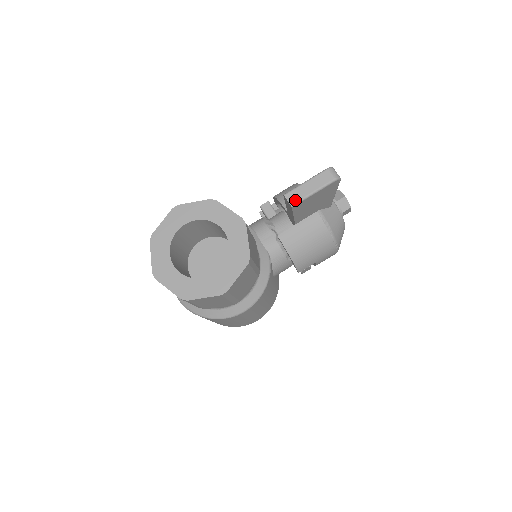
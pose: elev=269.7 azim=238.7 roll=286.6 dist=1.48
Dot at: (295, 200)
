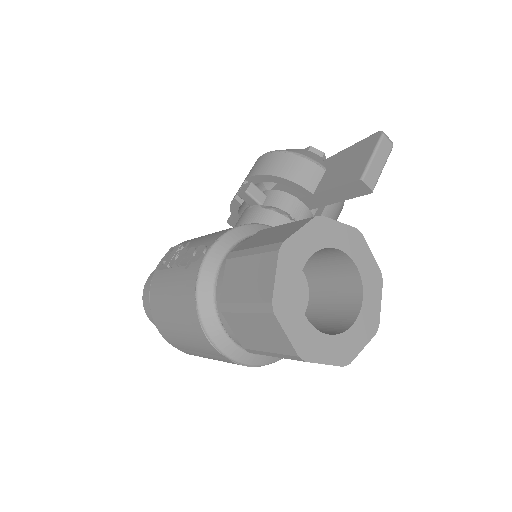
Dot at: (374, 183)
